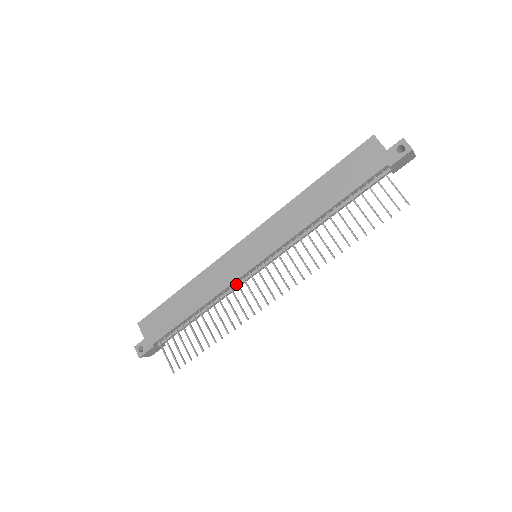
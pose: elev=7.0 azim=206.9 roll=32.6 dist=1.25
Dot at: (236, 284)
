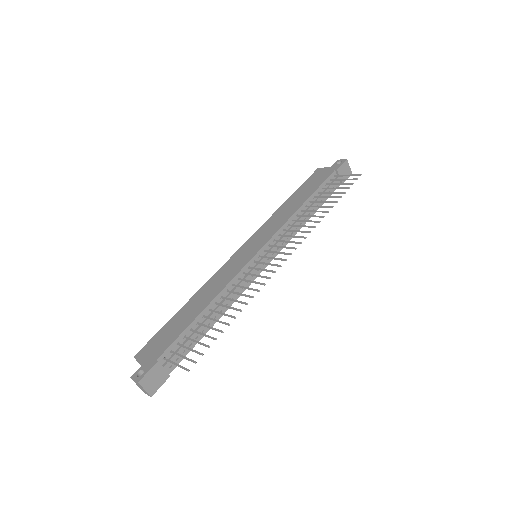
Dot at: (243, 277)
